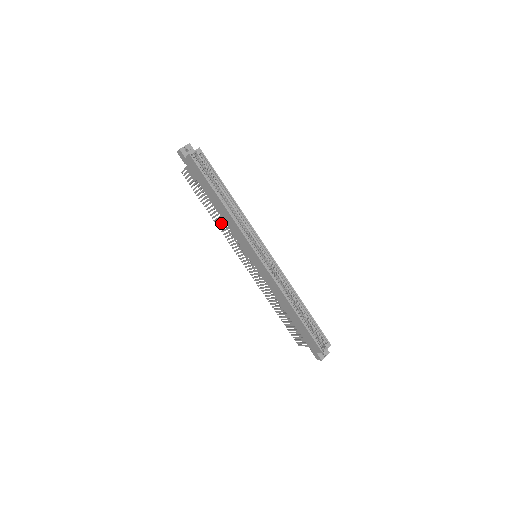
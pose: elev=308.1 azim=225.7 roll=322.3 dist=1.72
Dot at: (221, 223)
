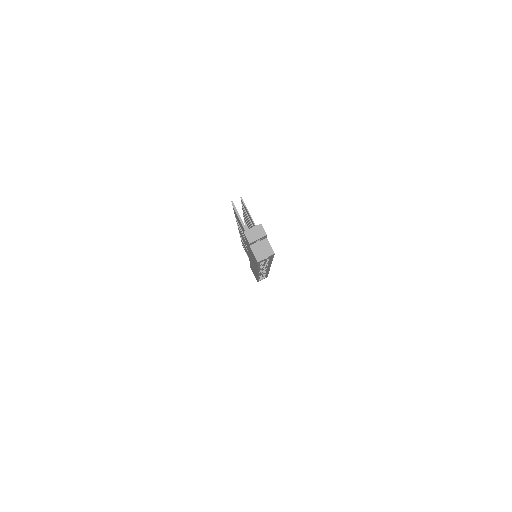
Dot at: occluded
